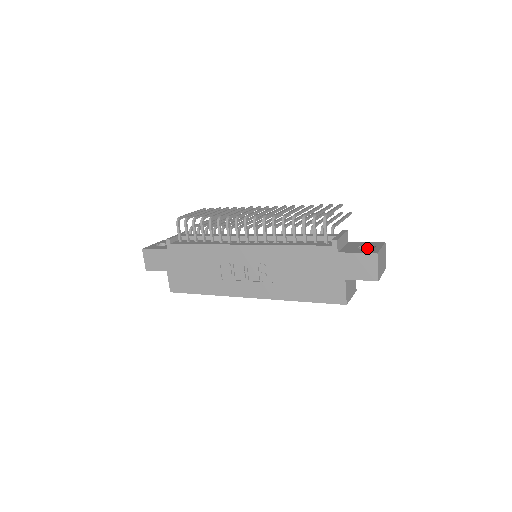
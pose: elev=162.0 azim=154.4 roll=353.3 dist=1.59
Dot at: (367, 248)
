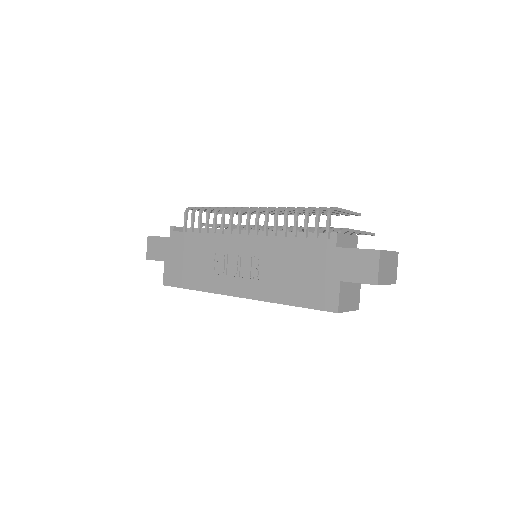
Dot at: occluded
